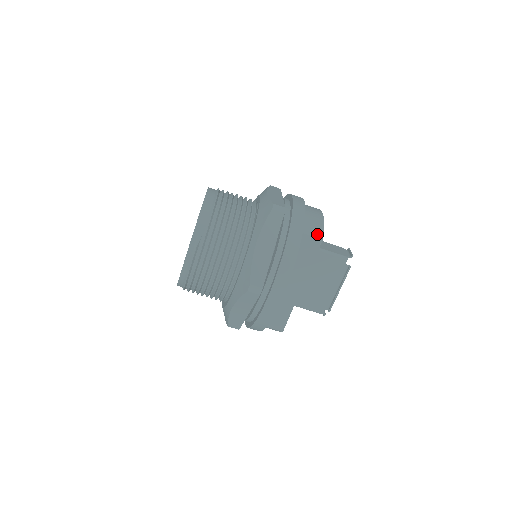
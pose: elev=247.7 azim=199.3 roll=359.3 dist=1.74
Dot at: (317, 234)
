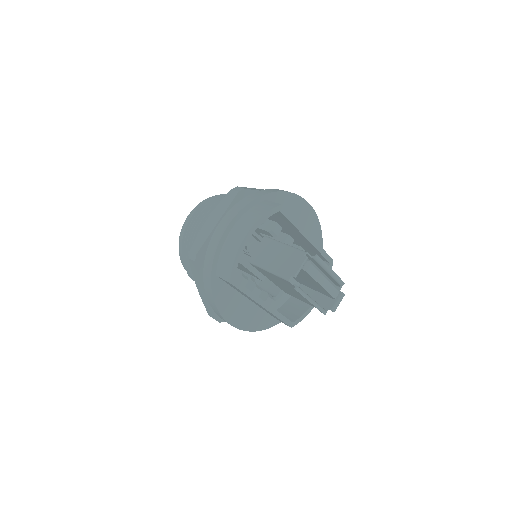
Dot at: (226, 276)
